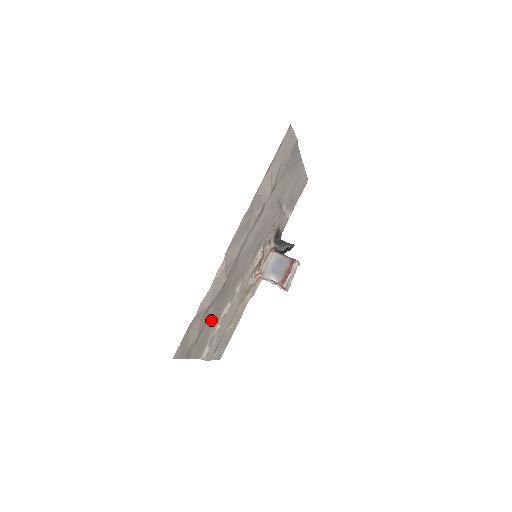
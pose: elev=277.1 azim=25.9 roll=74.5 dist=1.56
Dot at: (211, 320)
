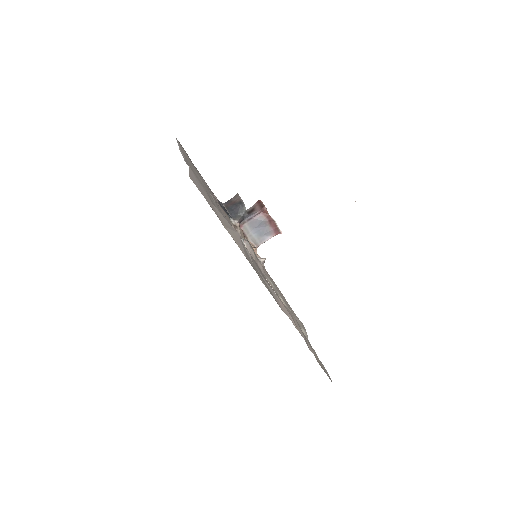
Dot at: occluded
